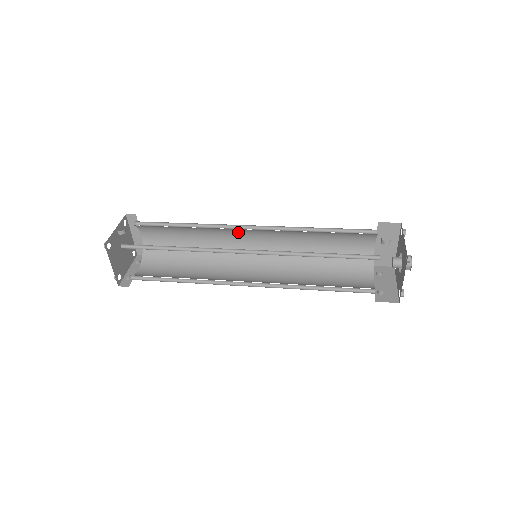
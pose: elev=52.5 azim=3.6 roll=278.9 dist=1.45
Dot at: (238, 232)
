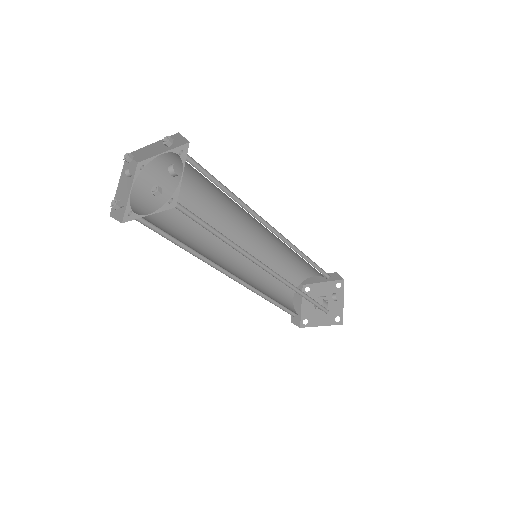
Dot at: (256, 221)
